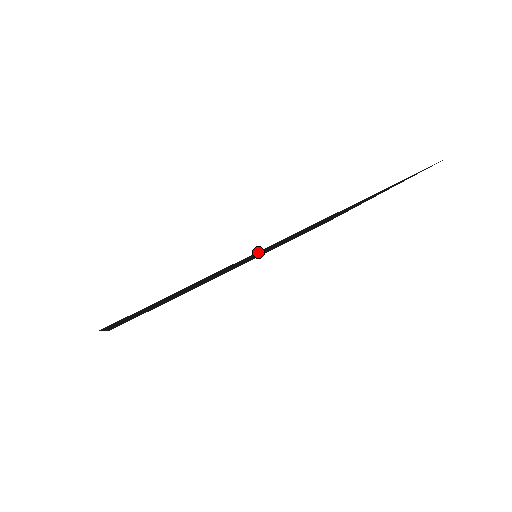
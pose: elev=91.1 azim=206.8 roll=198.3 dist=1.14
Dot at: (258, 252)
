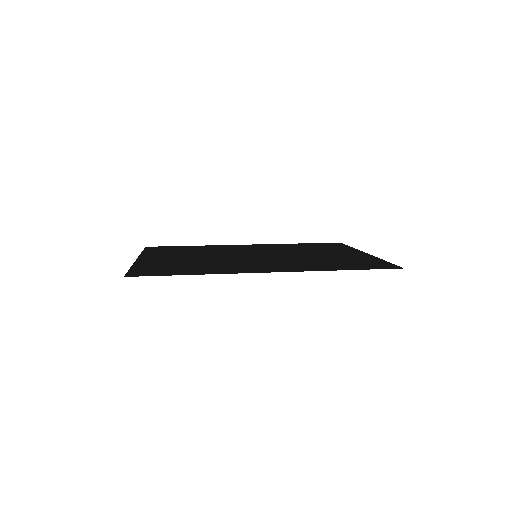
Dot at: (244, 268)
